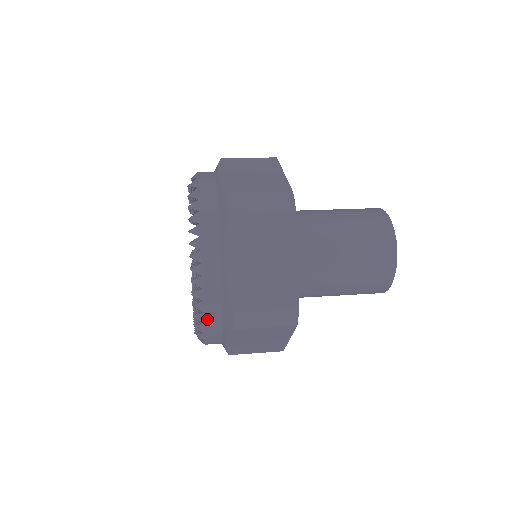
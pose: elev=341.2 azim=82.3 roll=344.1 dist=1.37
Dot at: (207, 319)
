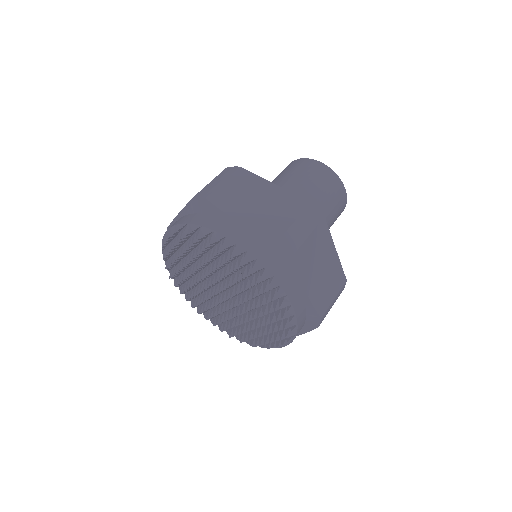
Dot at: occluded
